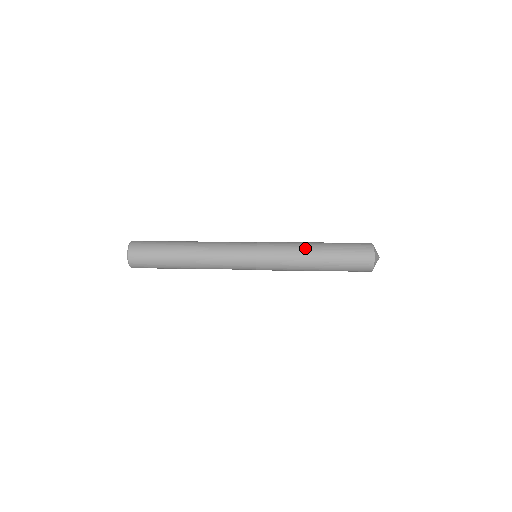
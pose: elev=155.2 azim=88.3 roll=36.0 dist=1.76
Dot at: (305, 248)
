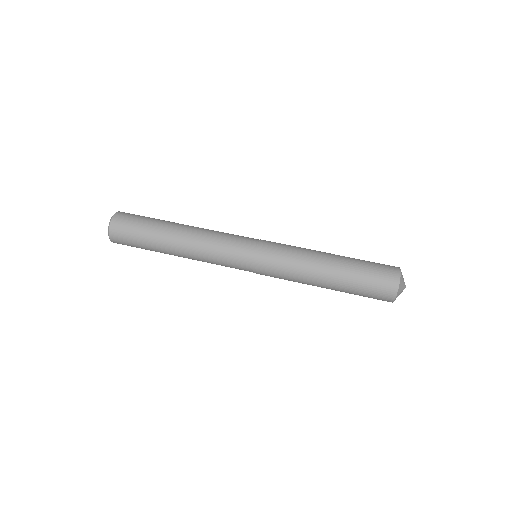
Dot at: (316, 255)
